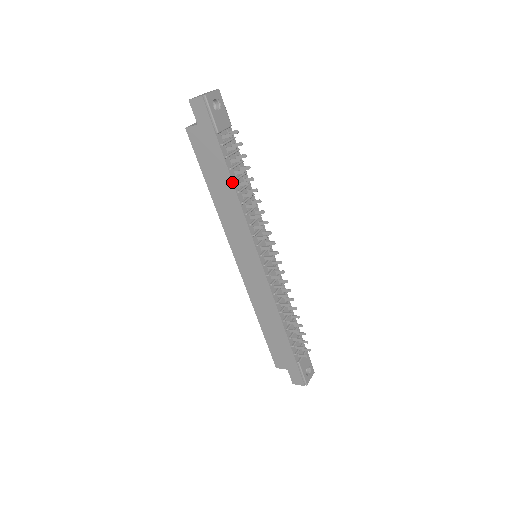
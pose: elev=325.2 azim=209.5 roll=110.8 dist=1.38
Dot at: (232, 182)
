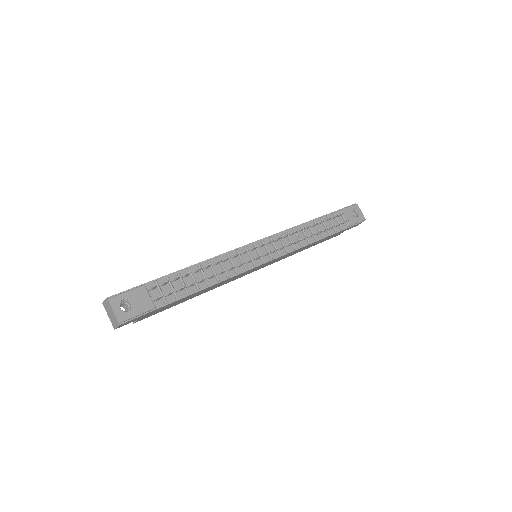
Dot at: occluded
